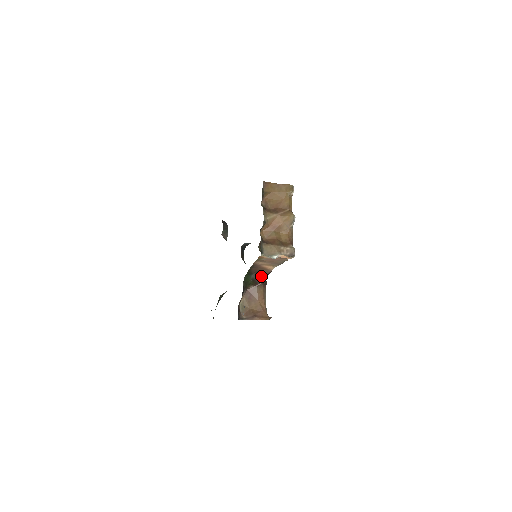
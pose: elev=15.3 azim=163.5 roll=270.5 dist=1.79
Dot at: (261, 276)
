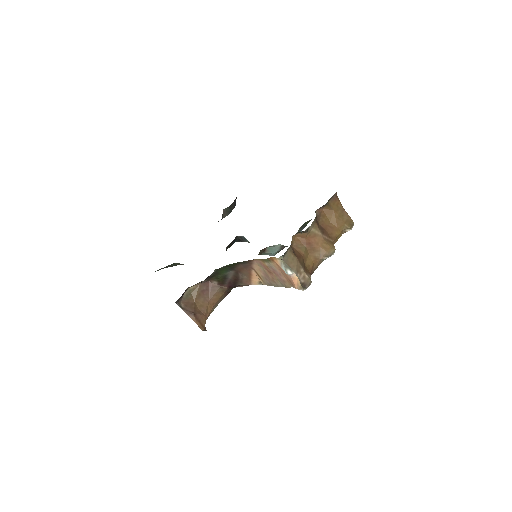
Dot at: (236, 280)
